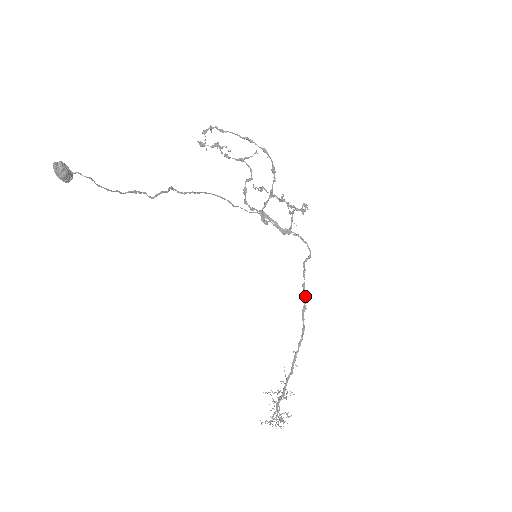
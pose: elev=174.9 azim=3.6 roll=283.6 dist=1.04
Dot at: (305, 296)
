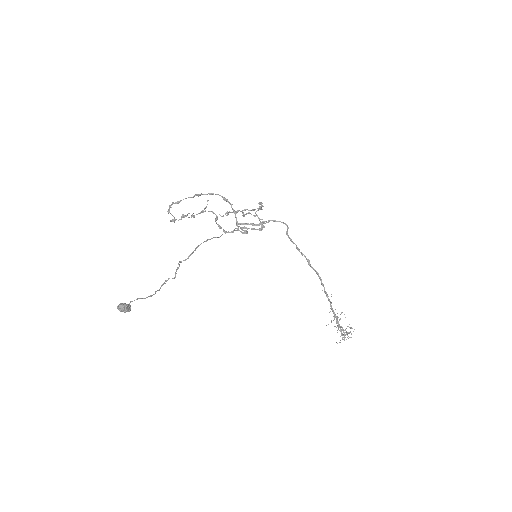
Dot at: (303, 254)
